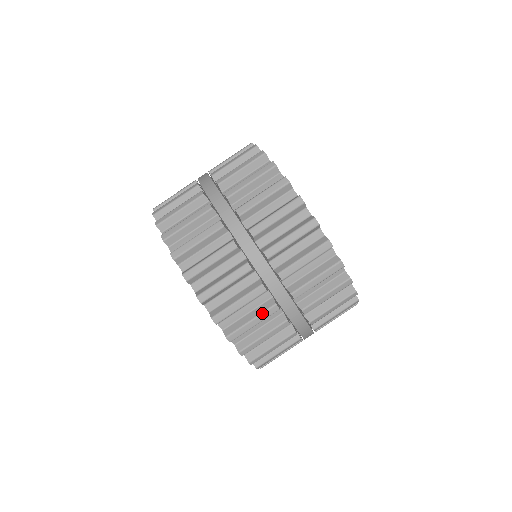
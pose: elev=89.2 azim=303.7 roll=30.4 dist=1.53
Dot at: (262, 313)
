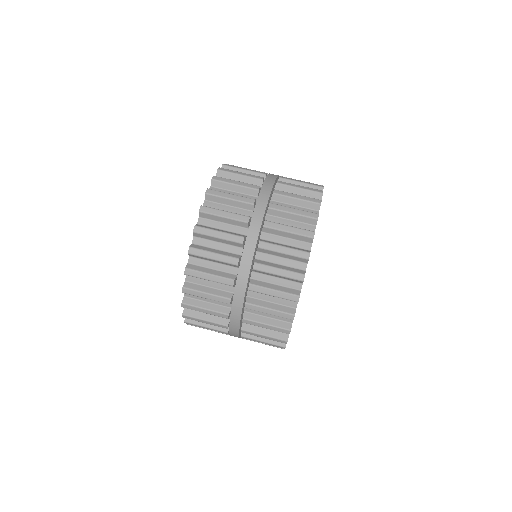
Dot at: (231, 234)
